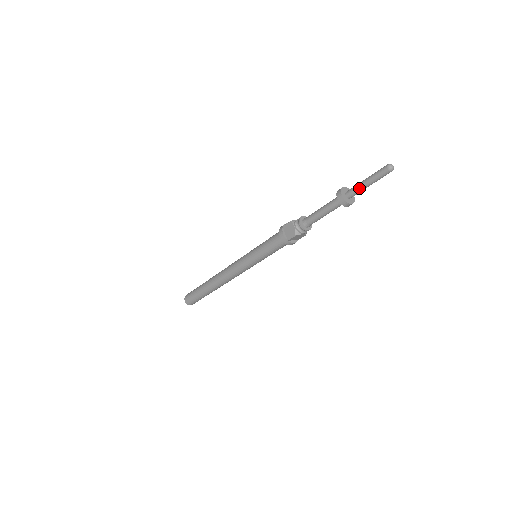
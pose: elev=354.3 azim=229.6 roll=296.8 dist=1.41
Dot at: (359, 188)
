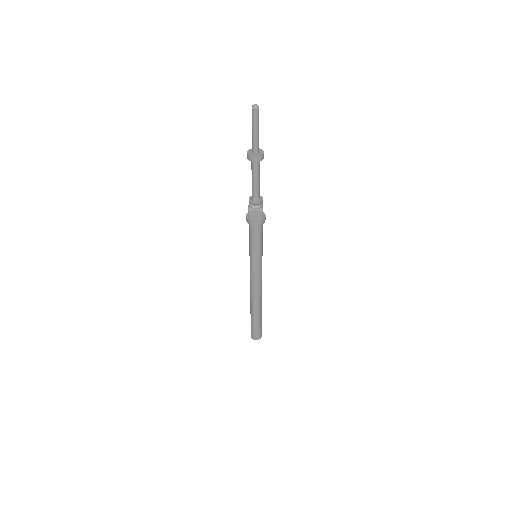
Dot at: (252, 139)
